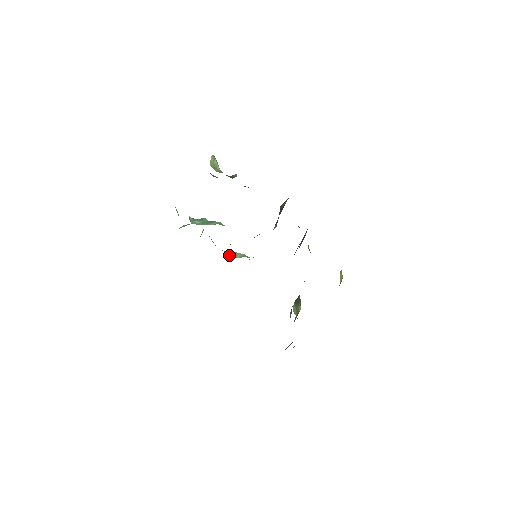
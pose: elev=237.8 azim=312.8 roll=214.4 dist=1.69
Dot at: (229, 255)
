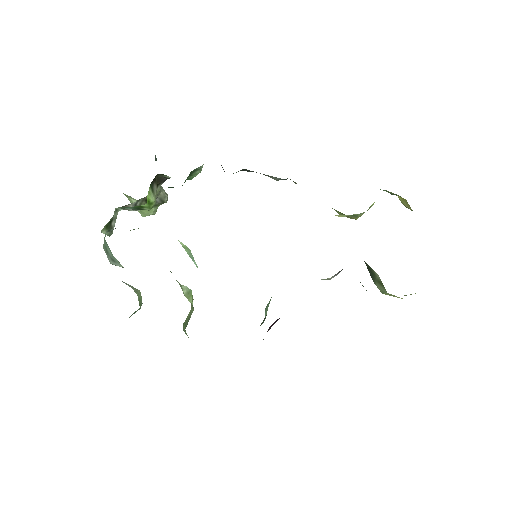
Dot at: occluded
